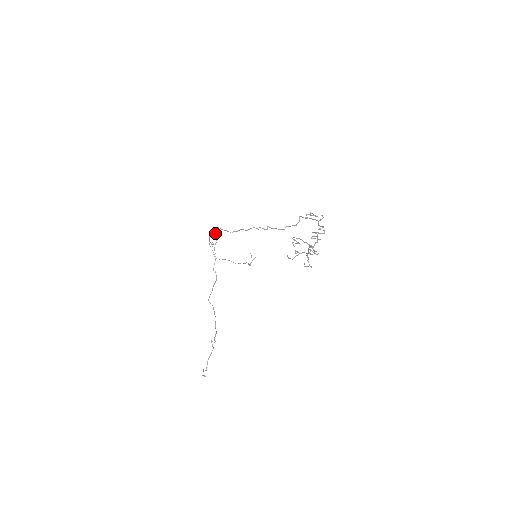
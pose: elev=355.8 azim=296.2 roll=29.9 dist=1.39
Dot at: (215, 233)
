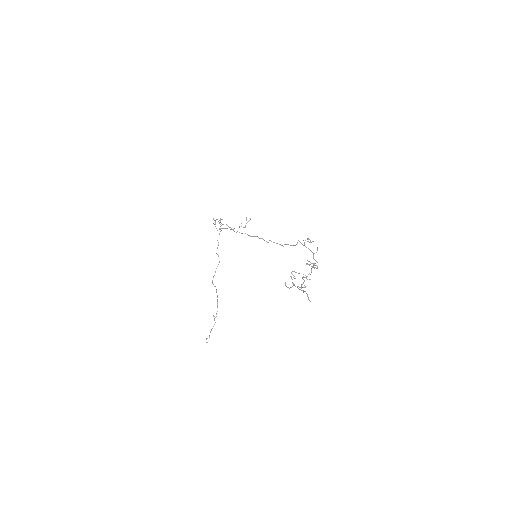
Dot at: (220, 224)
